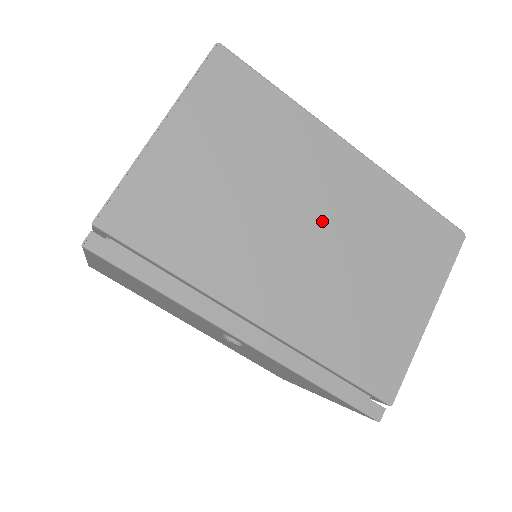
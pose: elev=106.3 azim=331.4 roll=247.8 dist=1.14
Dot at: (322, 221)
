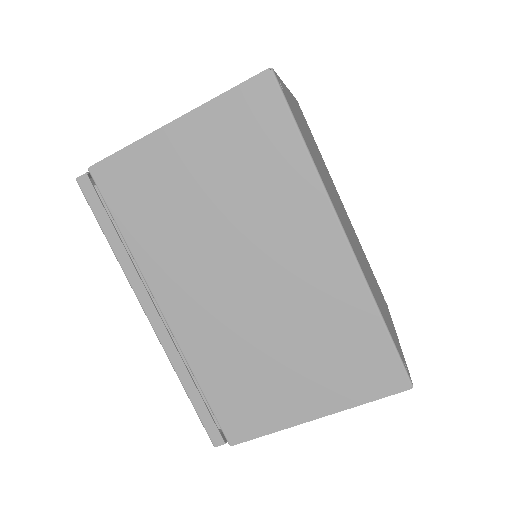
Dot at: (266, 279)
